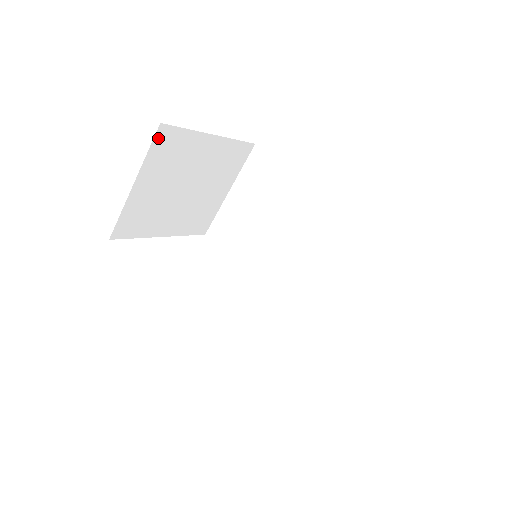
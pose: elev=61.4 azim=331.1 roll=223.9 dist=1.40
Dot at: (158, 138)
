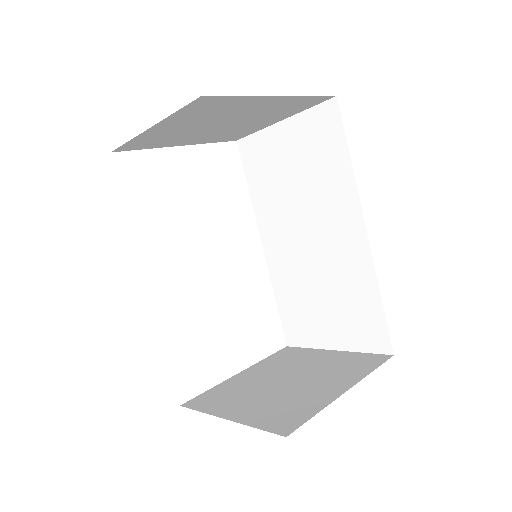
Dot at: (194, 103)
